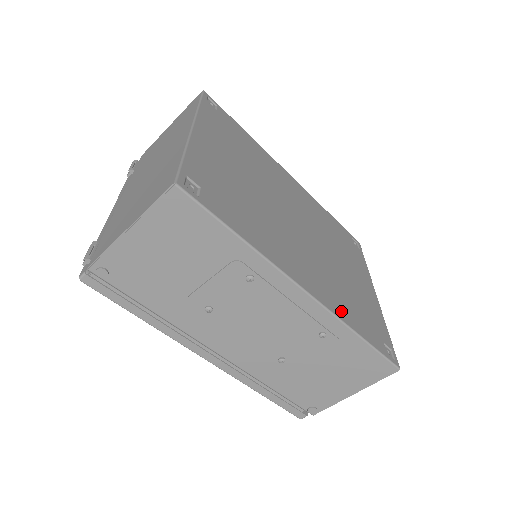
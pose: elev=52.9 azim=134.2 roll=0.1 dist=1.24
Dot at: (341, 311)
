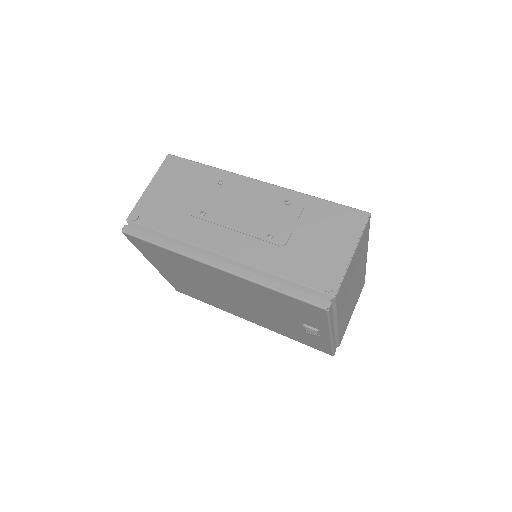
Dot at: occluded
